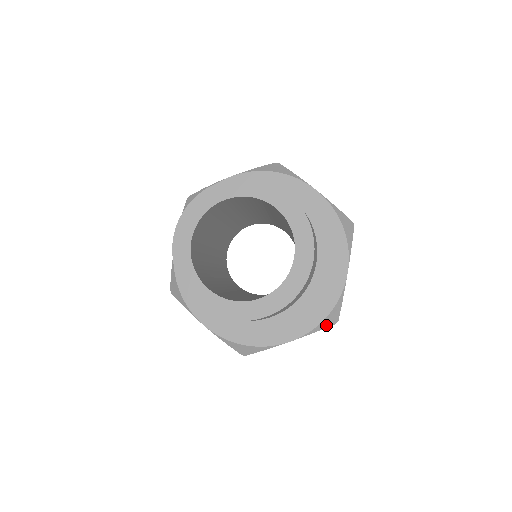
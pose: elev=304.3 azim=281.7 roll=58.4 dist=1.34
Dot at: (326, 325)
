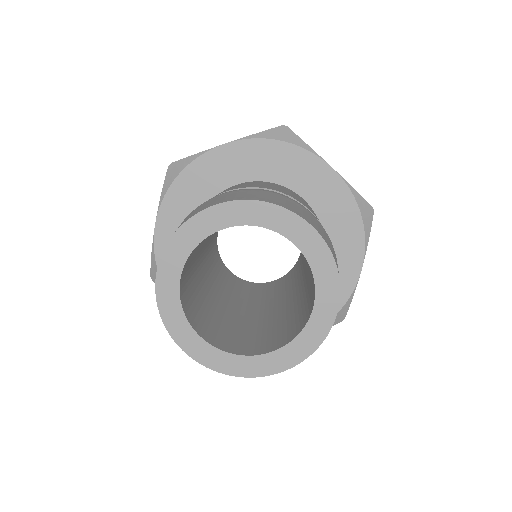
Dot at: (369, 223)
